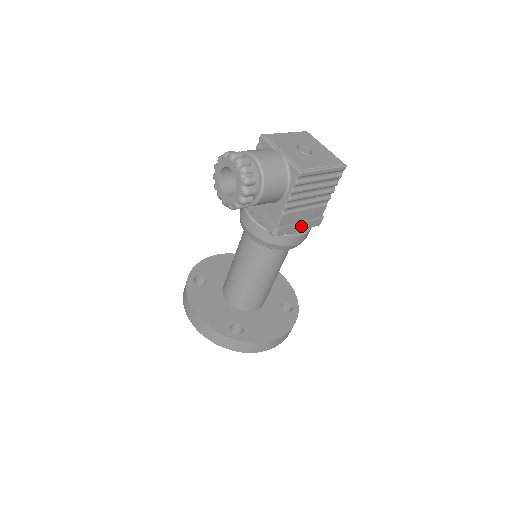
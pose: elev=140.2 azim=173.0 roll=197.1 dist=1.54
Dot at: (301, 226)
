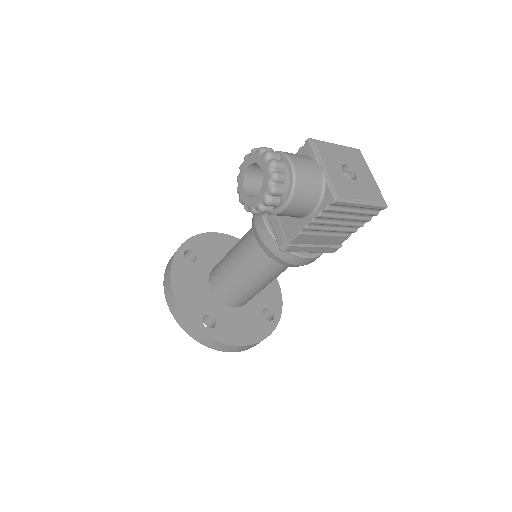
Dot at: (314, 249)
